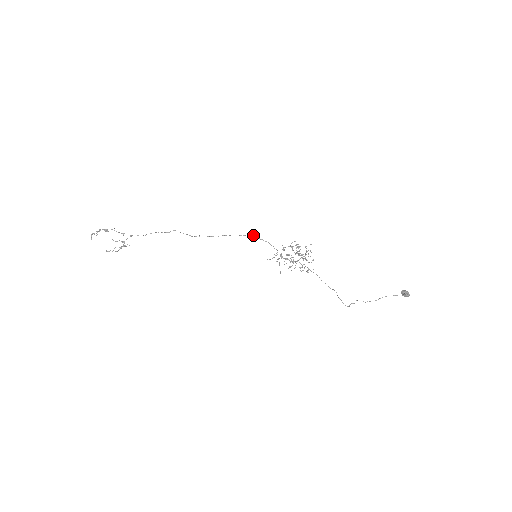
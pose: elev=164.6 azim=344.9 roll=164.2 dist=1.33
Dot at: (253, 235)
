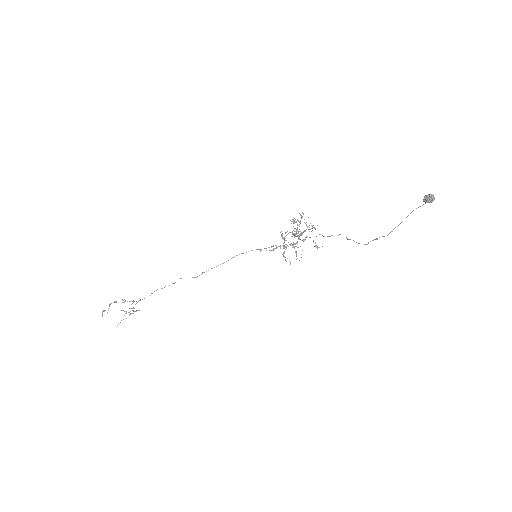
Dot at: (256, 249)
